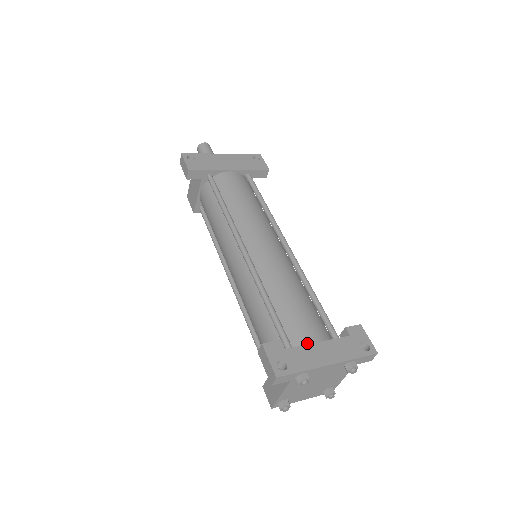
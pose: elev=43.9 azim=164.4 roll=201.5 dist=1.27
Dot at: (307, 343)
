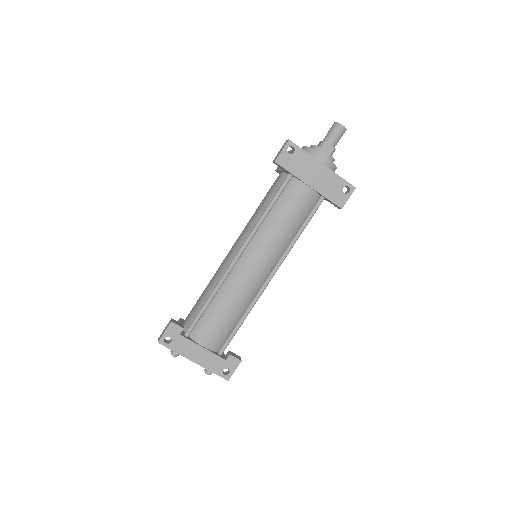
Dot at: (198, 341)
